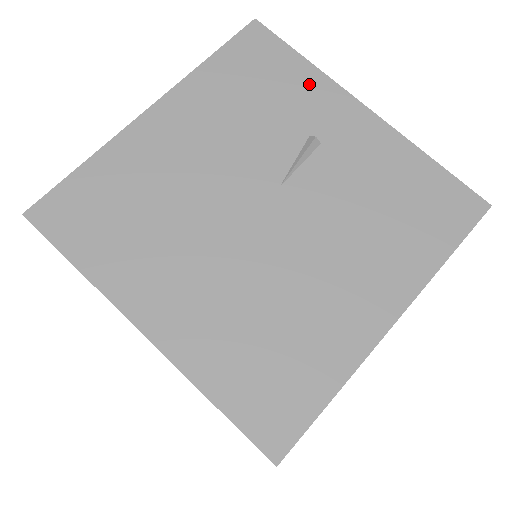
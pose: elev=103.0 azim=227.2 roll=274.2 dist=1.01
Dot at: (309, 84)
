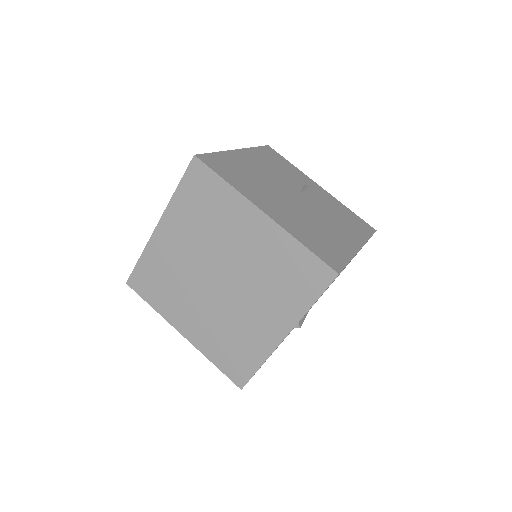
Dot at: (297, 171)
